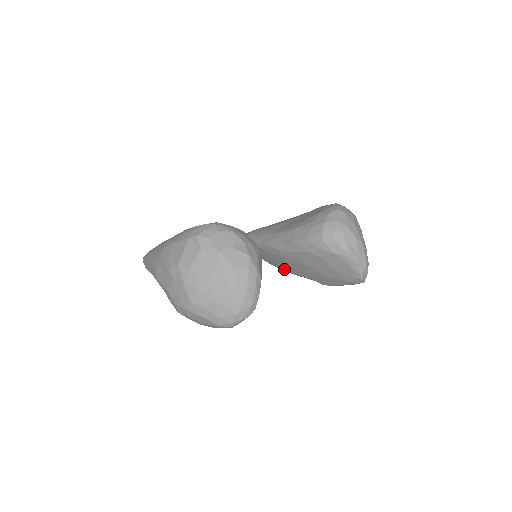
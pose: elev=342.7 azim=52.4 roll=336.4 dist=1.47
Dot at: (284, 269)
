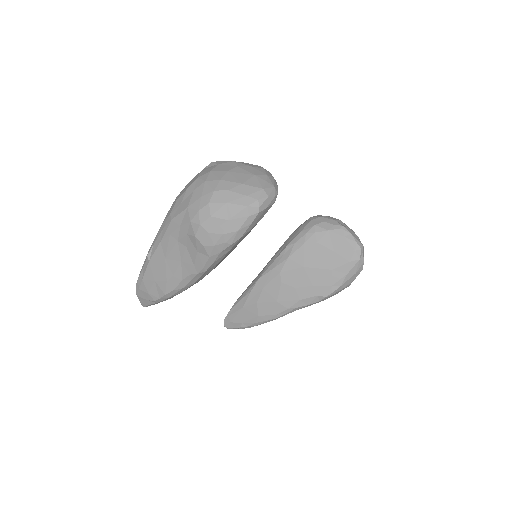
Dot at: (282, 305)
